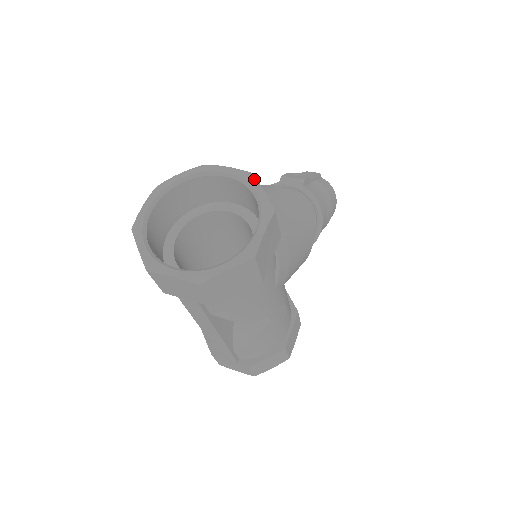
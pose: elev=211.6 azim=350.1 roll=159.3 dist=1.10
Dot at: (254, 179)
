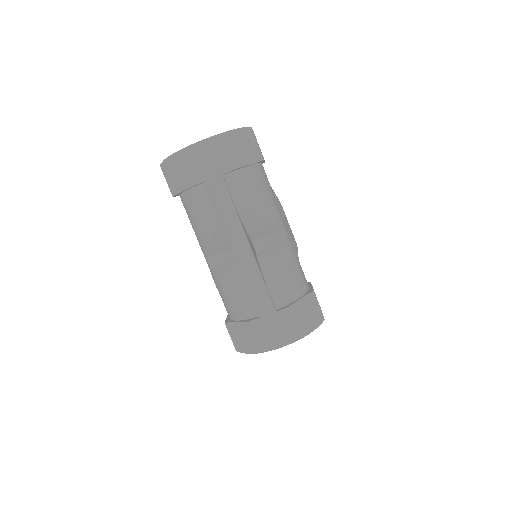
Dot at: occluded
